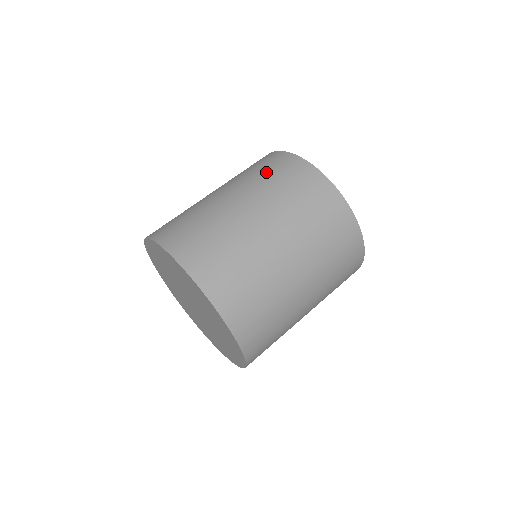
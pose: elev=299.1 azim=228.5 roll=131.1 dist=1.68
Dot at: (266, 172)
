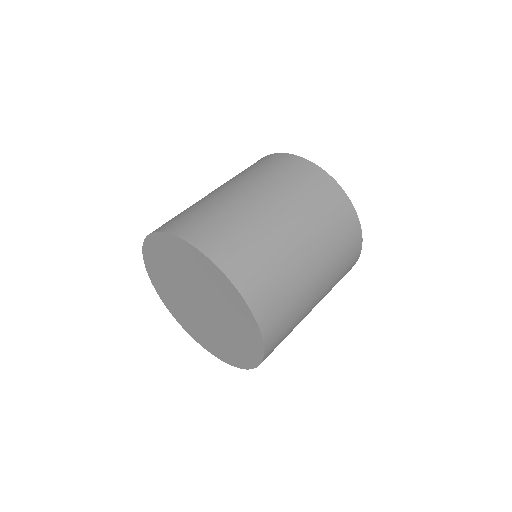
Dot at: (301, 186)
